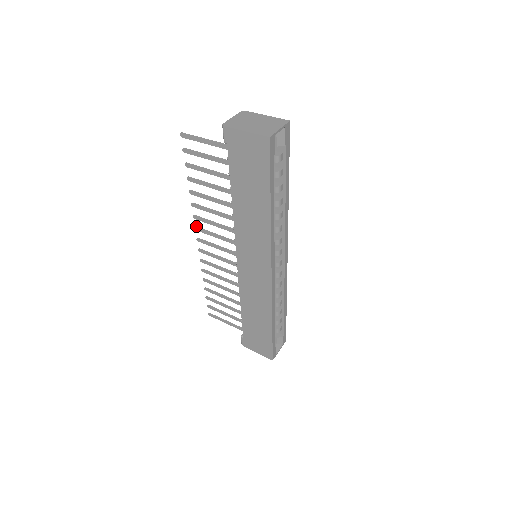
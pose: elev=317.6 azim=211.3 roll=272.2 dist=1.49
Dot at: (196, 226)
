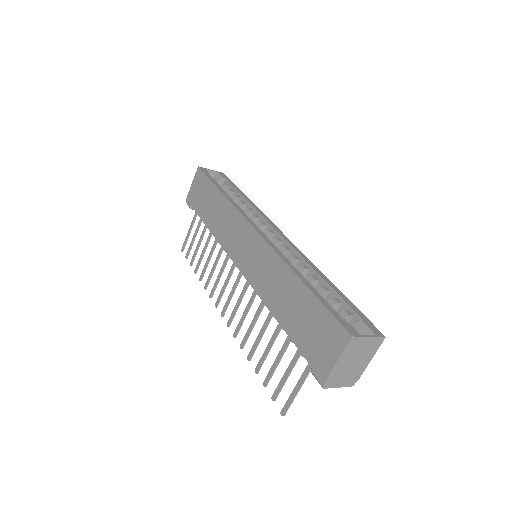
Dot at: (216, 304)
